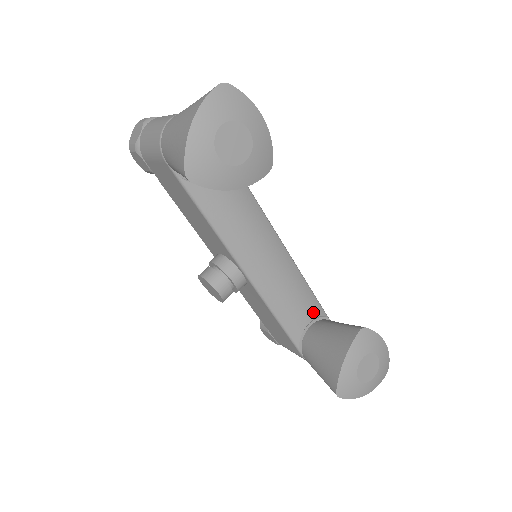
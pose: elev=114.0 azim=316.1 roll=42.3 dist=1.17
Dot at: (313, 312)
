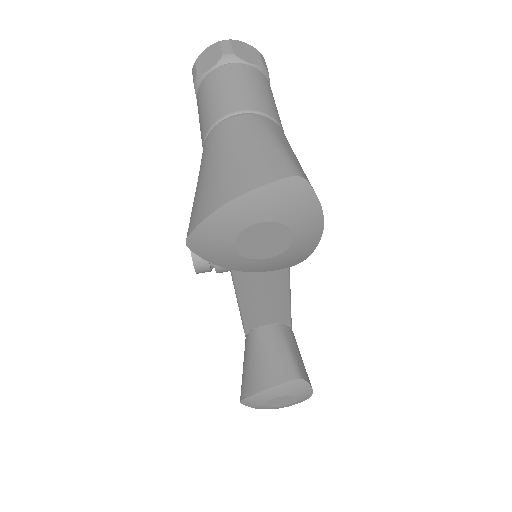
Dot at: (278, 319)
